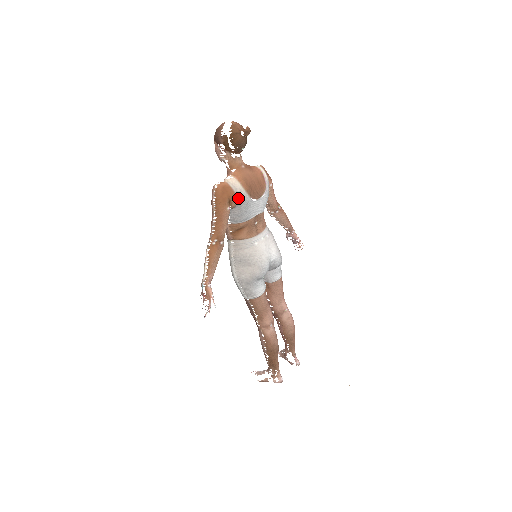
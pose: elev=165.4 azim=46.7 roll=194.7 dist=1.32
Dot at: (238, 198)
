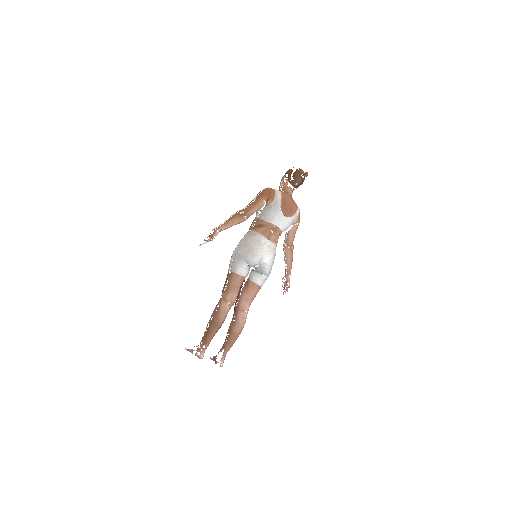
Dot at: (274, 201)
